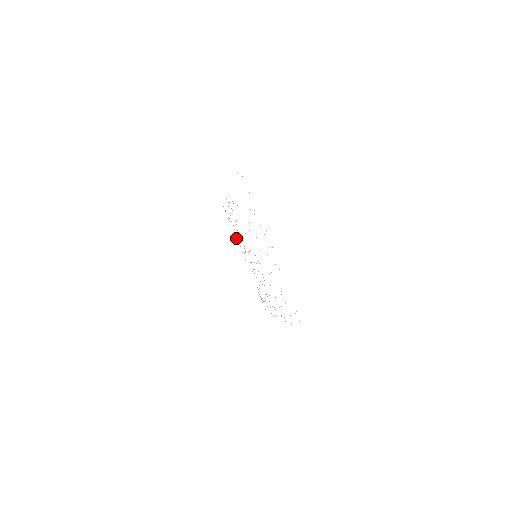
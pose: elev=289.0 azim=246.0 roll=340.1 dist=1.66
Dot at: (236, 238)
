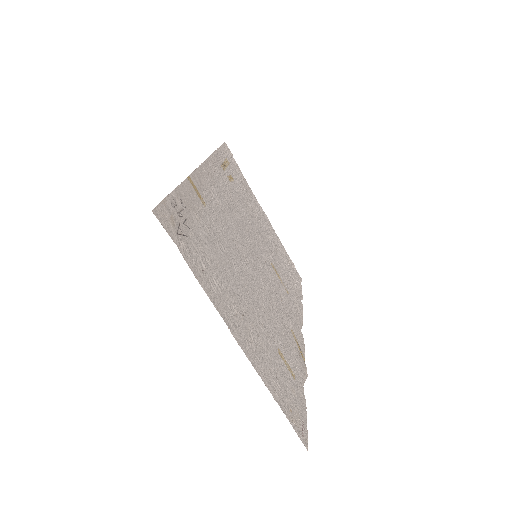
Dot at: (251, 191)
